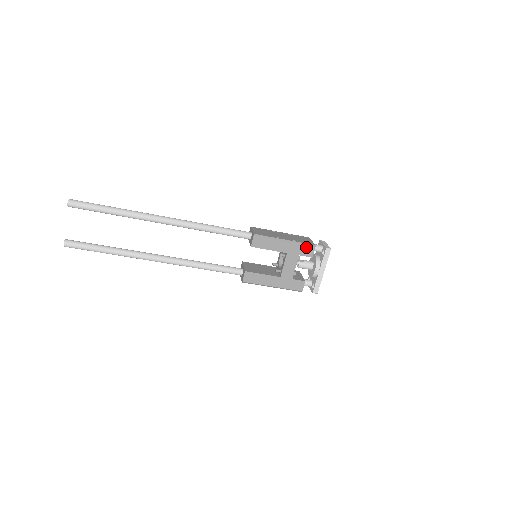
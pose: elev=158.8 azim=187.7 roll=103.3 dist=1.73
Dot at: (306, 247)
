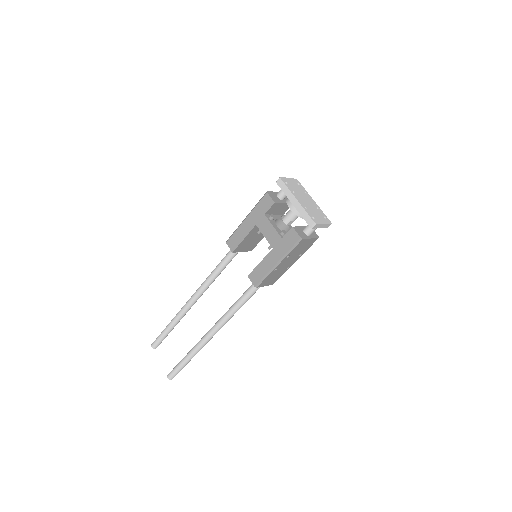
Dot at: (262, 202)
